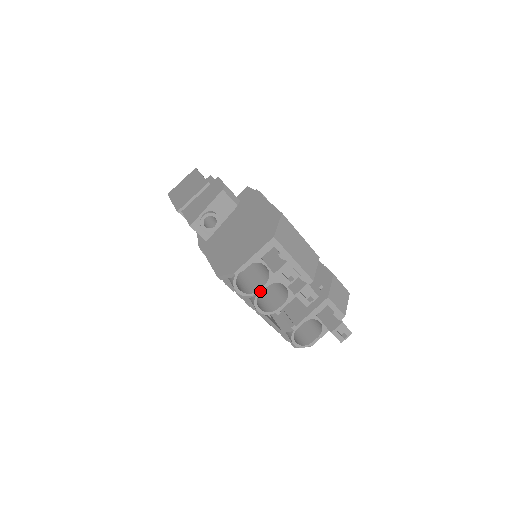
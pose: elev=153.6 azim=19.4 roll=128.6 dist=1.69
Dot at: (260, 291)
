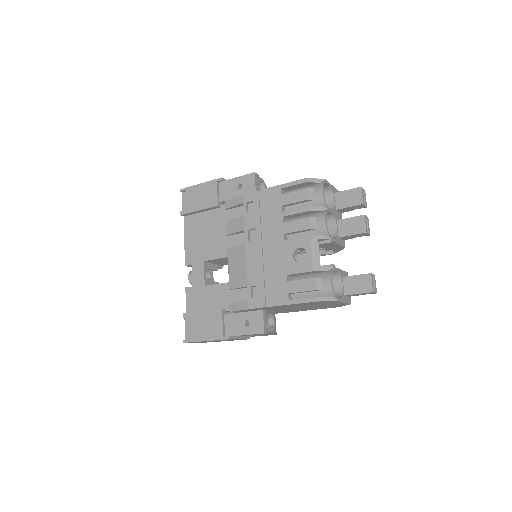
Dot at: (329, 210)
